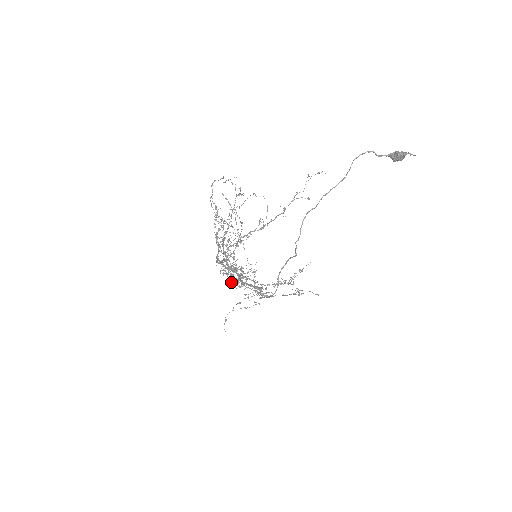
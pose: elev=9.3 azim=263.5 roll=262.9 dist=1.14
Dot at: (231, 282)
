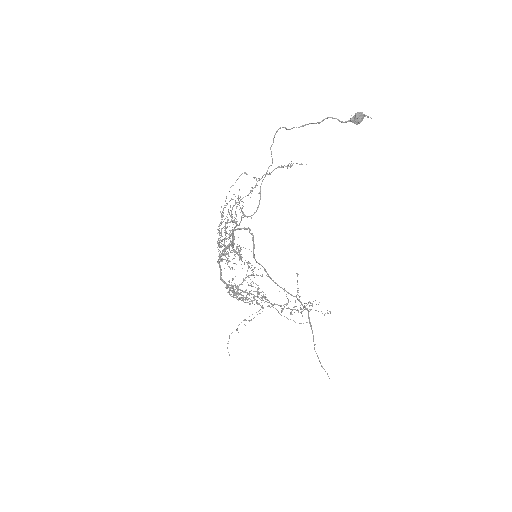
Dot at: (229, 267)
